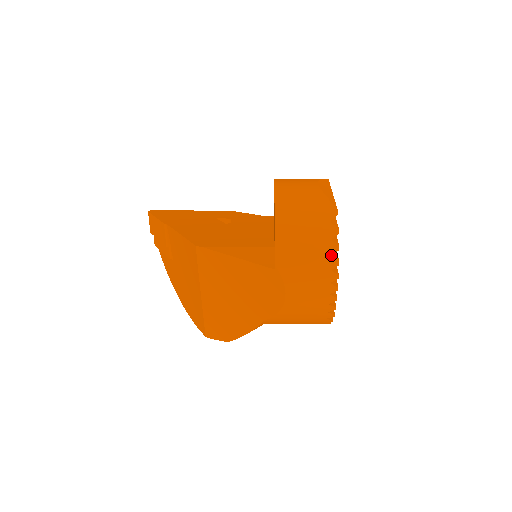
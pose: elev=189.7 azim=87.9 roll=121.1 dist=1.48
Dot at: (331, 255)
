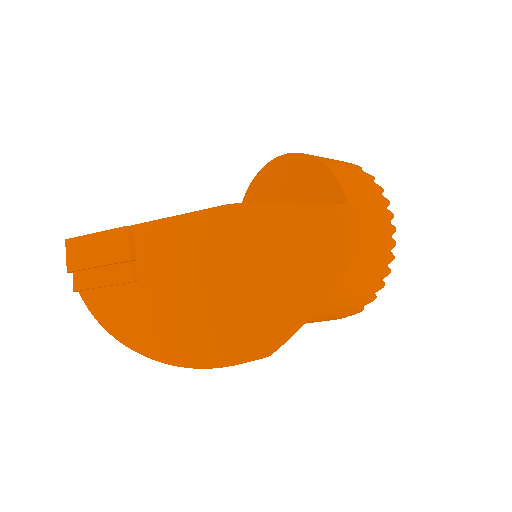
Dot at: (381, 194)
